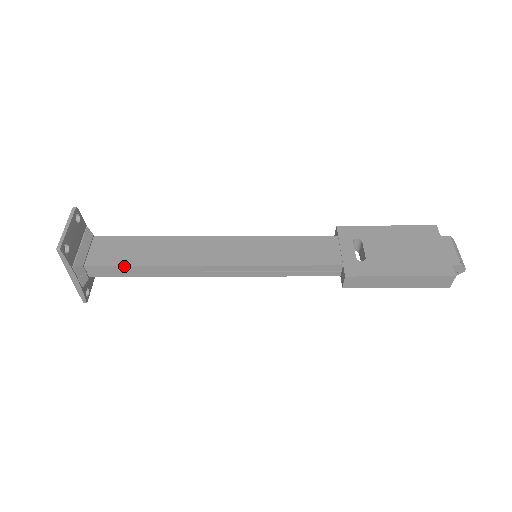
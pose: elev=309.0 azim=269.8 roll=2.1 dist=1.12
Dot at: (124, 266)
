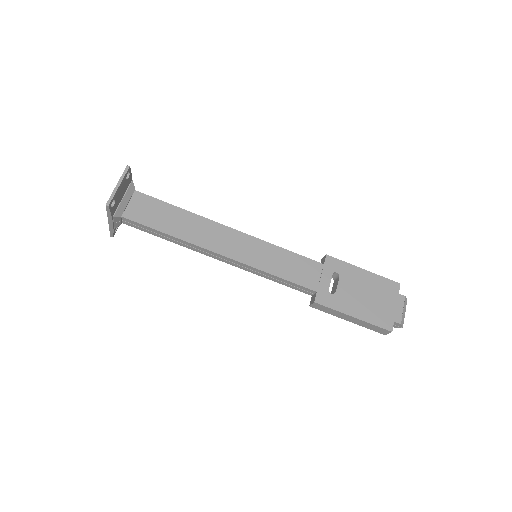
Dot at: (153, 229)
